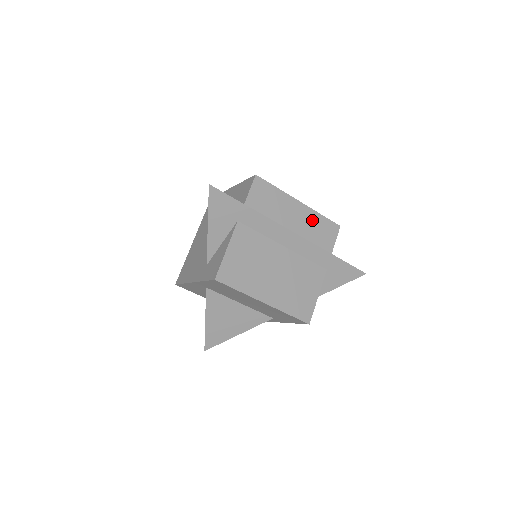
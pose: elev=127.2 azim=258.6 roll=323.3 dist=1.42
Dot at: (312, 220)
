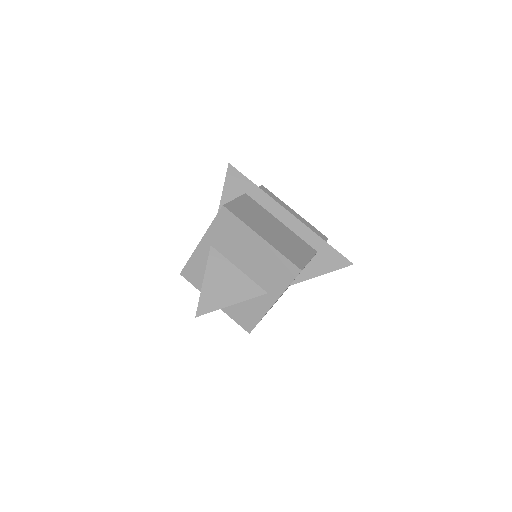
Dot at: occluded
